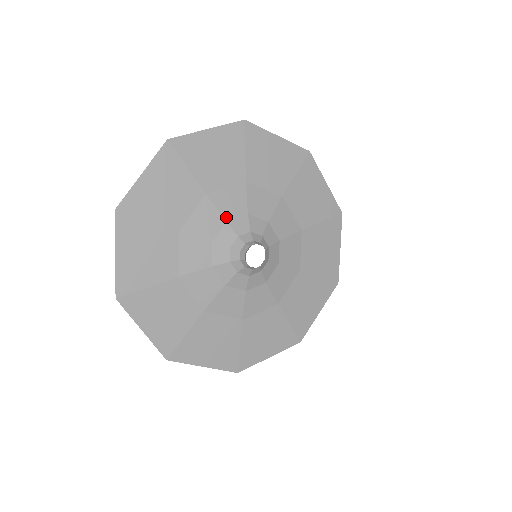
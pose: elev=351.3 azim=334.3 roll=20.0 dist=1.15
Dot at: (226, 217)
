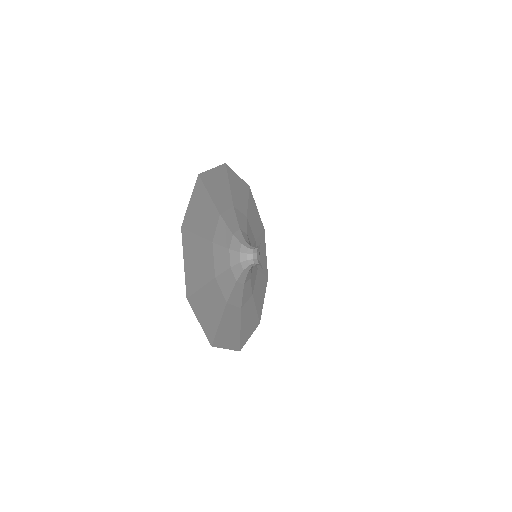
Dot at: (232, 231)
